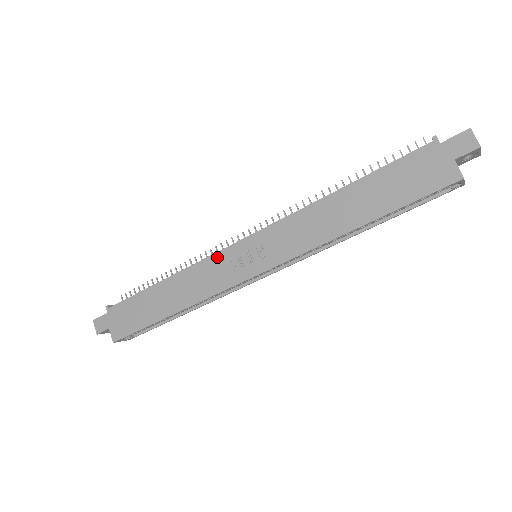
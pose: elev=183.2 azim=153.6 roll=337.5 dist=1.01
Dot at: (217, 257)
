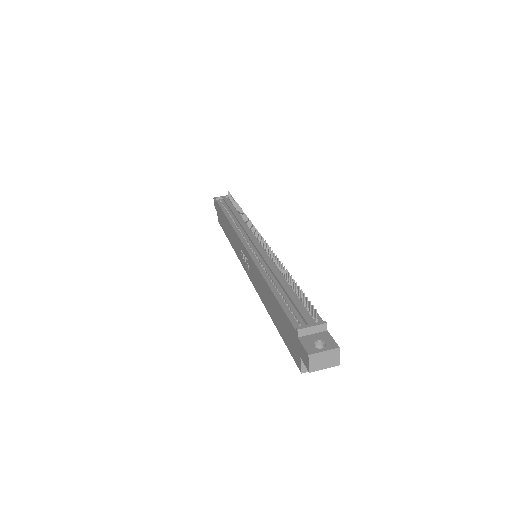
Dot at: (237, 238)
